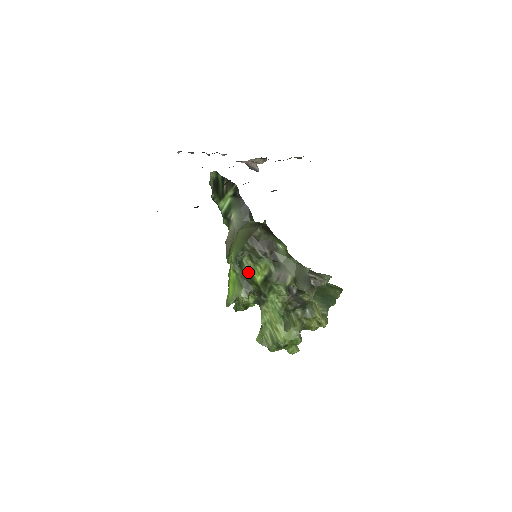
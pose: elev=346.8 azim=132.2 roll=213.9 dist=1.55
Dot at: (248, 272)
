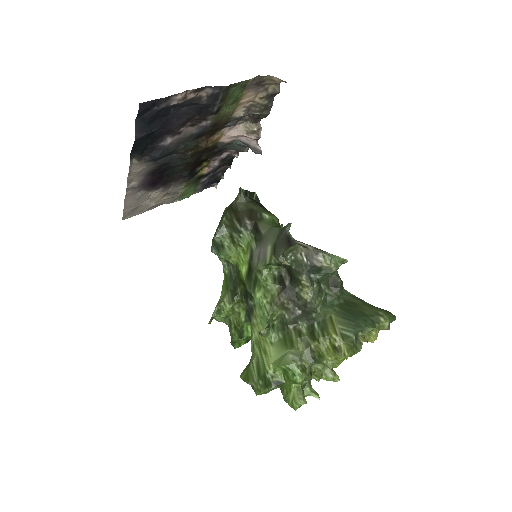
Dot at: (234, 266)
